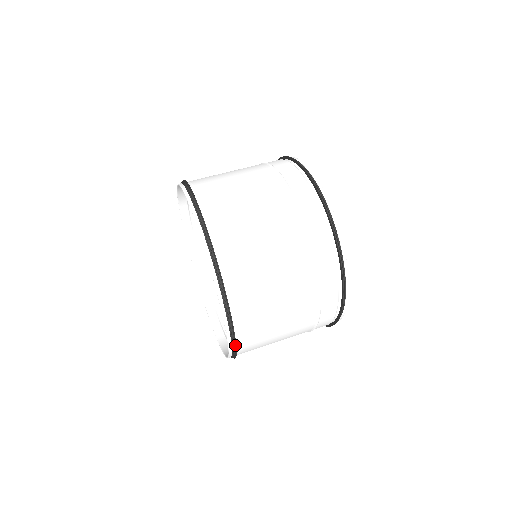
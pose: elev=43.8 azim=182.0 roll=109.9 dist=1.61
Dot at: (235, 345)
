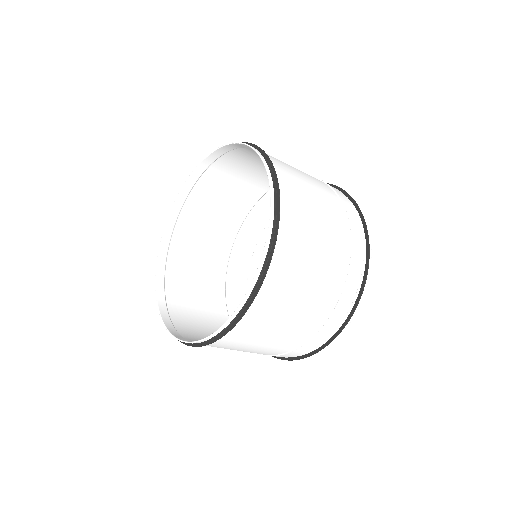
Dot at: (254, 297)
